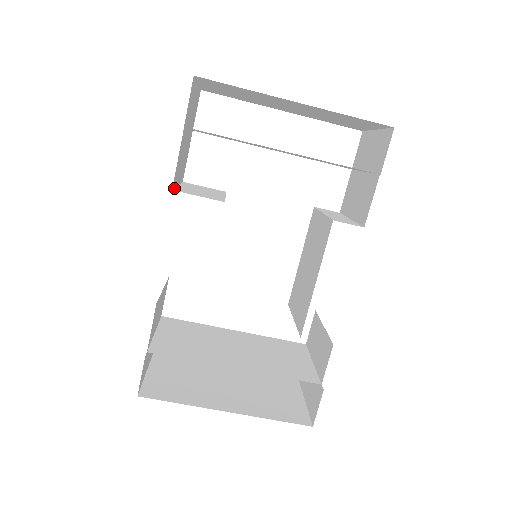
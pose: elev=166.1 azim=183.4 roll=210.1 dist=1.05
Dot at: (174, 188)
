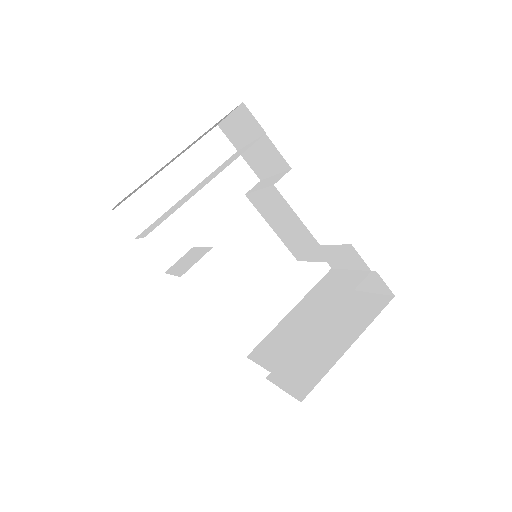
Dot at: occluded
